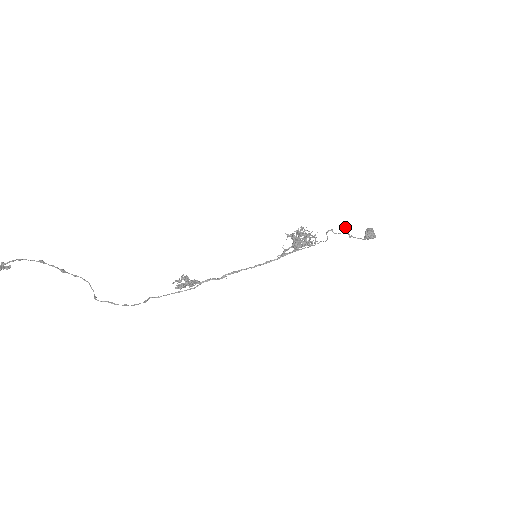
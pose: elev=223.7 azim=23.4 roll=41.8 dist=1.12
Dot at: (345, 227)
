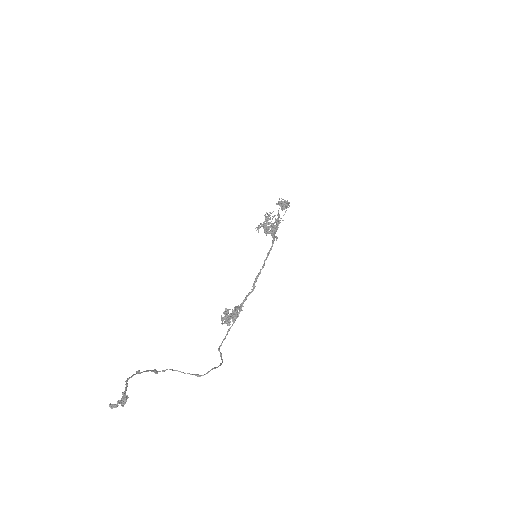
Dot at: (283, 199)
